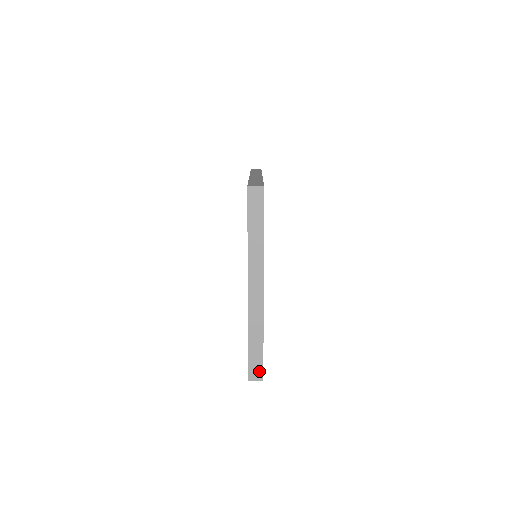
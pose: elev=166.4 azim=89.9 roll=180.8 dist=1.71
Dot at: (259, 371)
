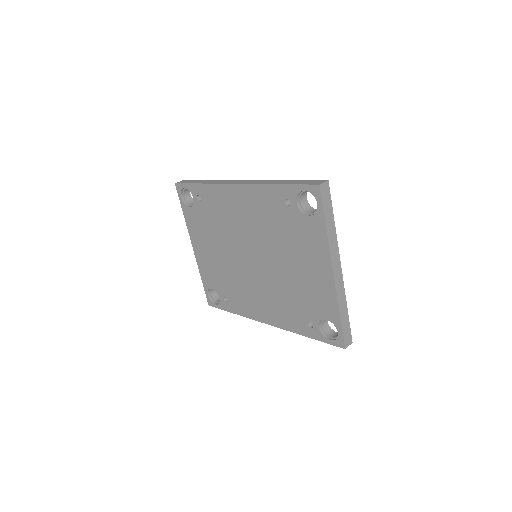
Dot at: (349, 337)
